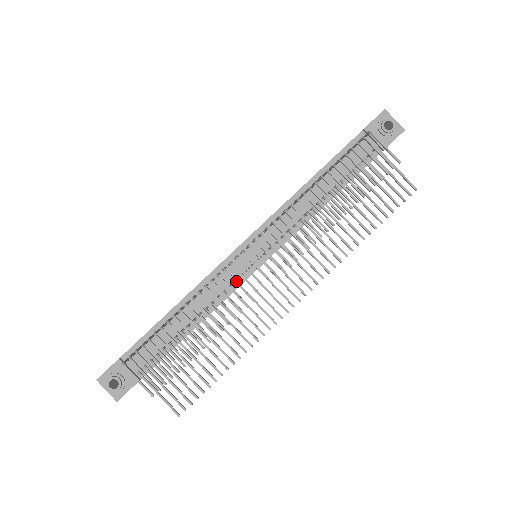
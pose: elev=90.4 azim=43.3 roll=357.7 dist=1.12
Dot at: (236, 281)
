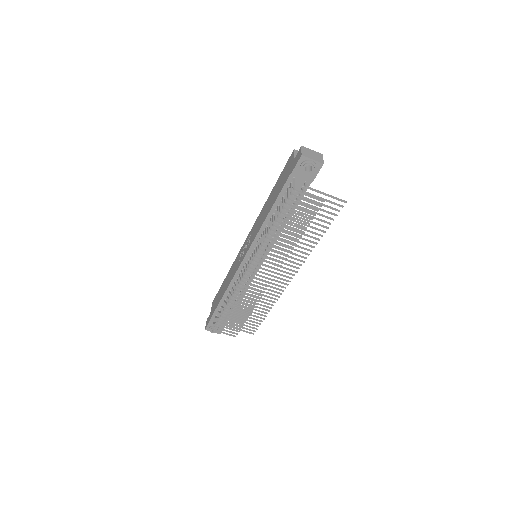
Dot at: (249, 288)
